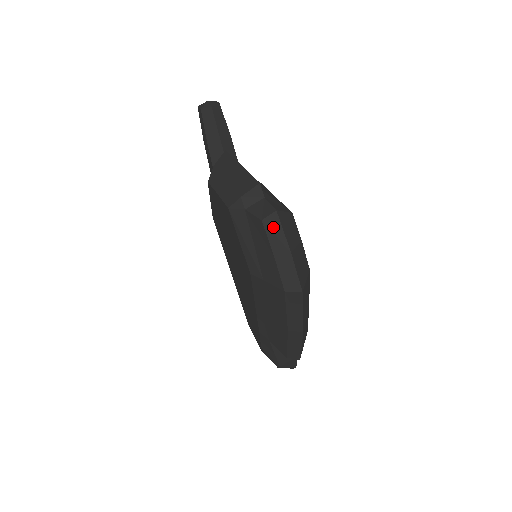
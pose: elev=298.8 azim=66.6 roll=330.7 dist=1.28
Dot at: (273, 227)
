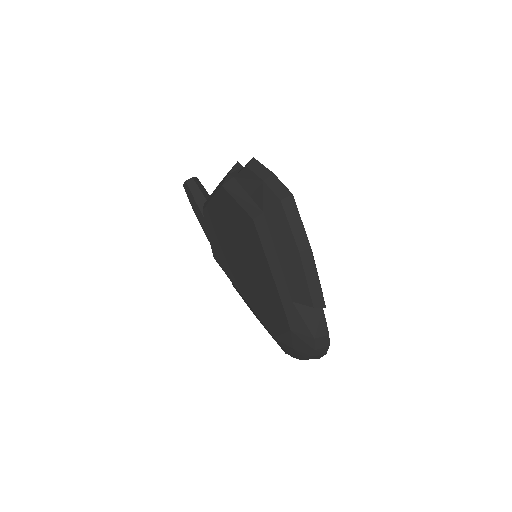
Dot at: (255, 166)
